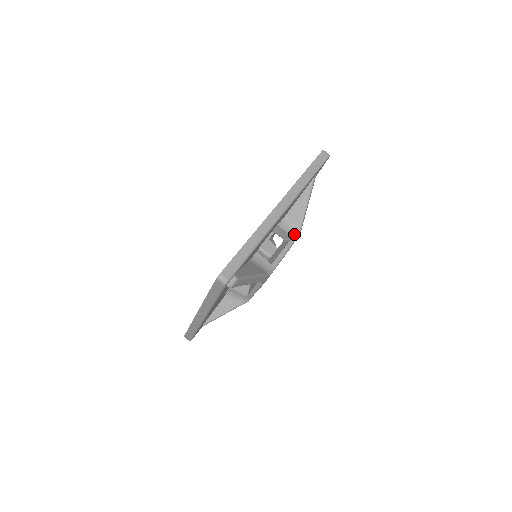
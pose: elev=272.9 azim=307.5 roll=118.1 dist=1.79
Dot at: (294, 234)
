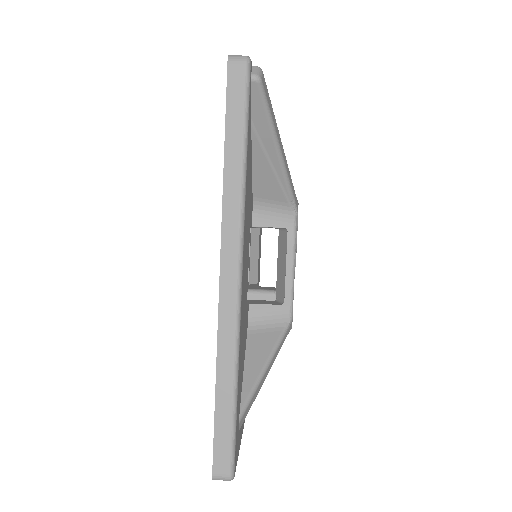
Dot at: occluded
